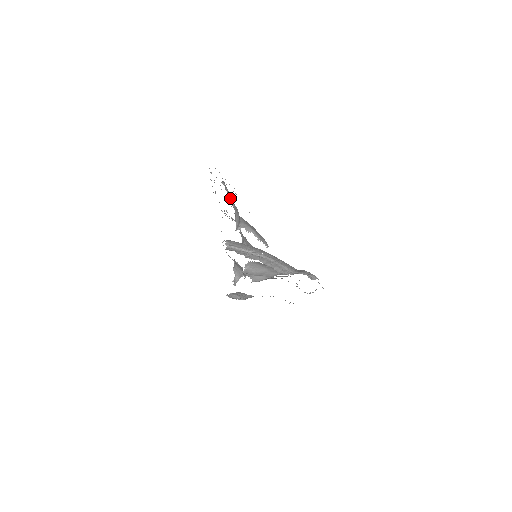
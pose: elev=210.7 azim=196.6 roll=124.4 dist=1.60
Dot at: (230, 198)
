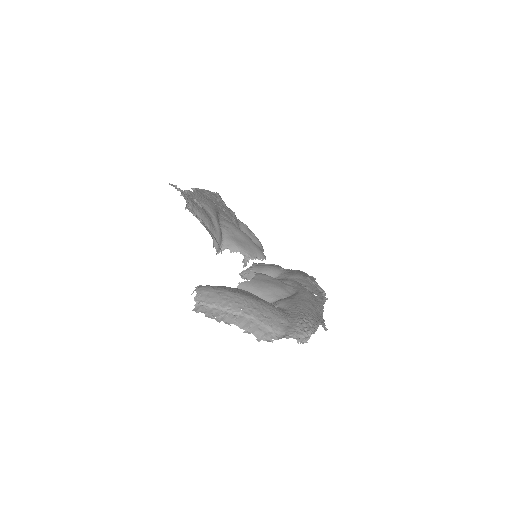
Dot at: occluded
